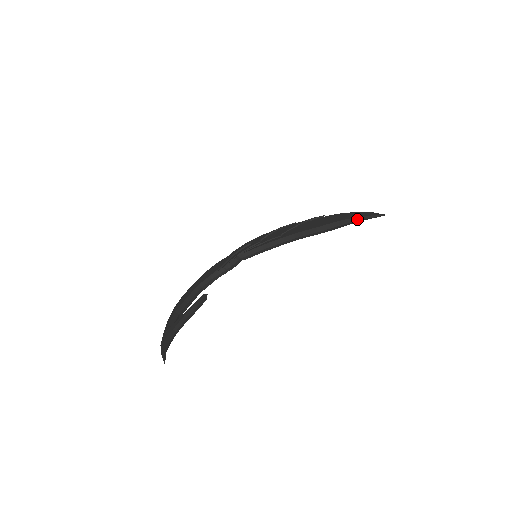
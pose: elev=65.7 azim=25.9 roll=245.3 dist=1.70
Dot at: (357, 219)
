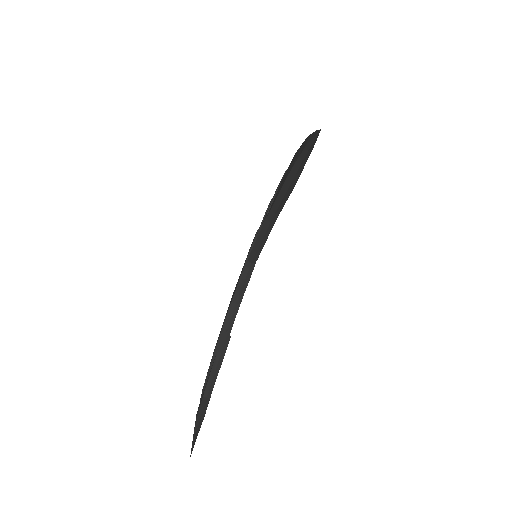
Dot at: (303, 154)
